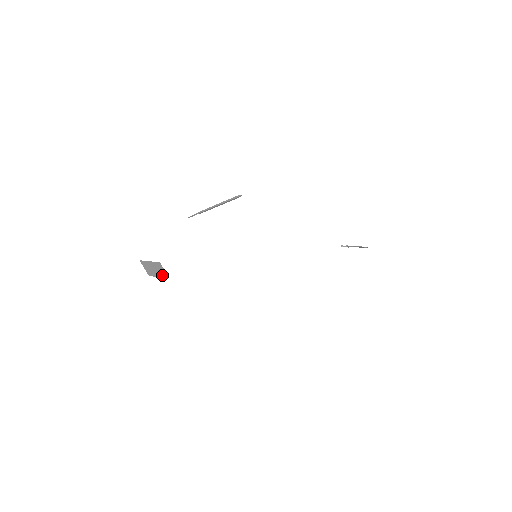
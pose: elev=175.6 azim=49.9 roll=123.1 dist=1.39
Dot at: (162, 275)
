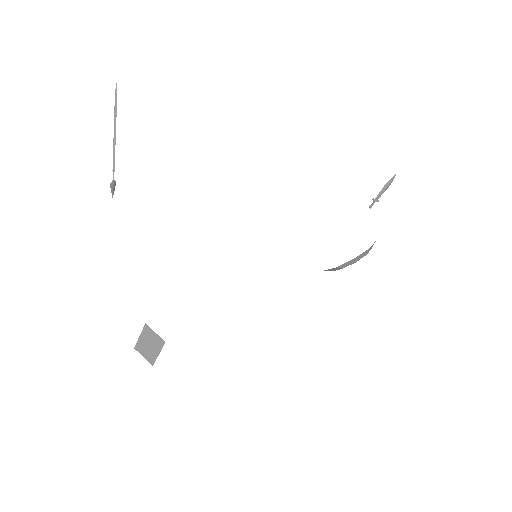
Dot at: (159, 346)
